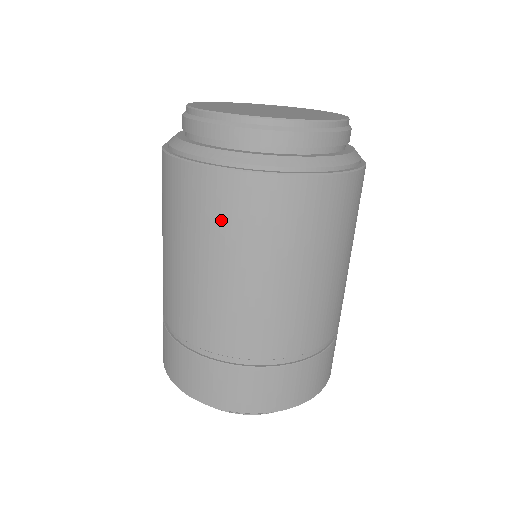
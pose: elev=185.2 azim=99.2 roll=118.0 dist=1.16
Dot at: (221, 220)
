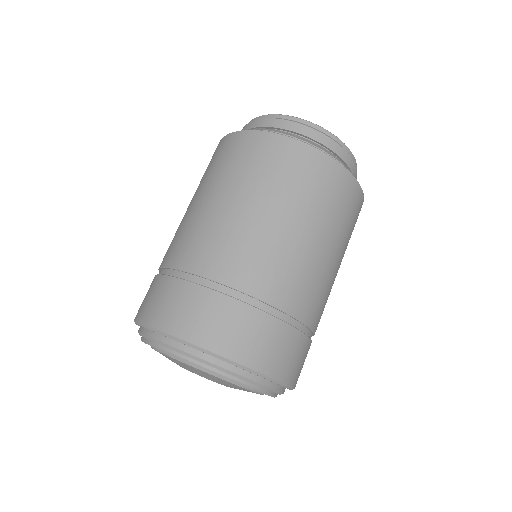
Dot at: (300, 181)
